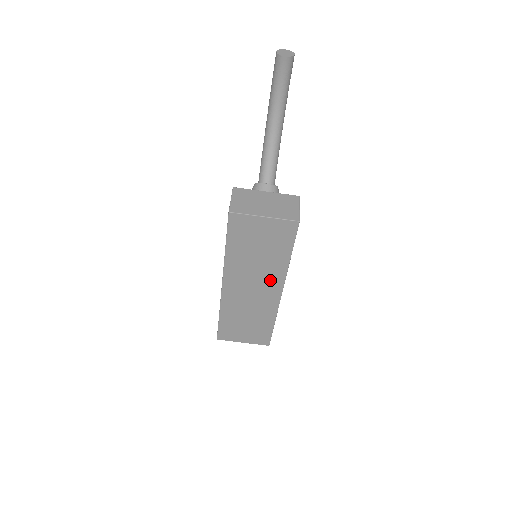
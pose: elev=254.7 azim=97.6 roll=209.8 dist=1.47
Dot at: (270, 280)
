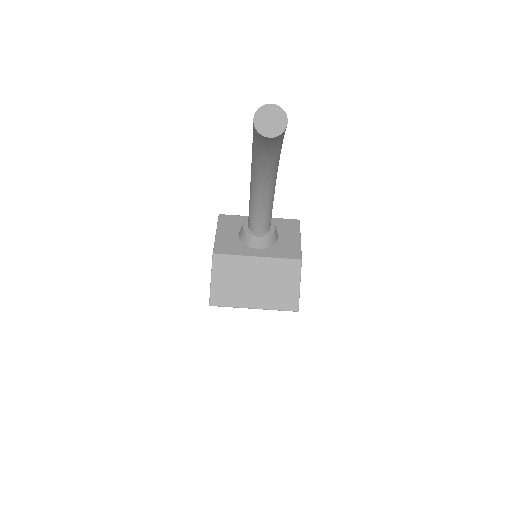
Dot at: occluded
